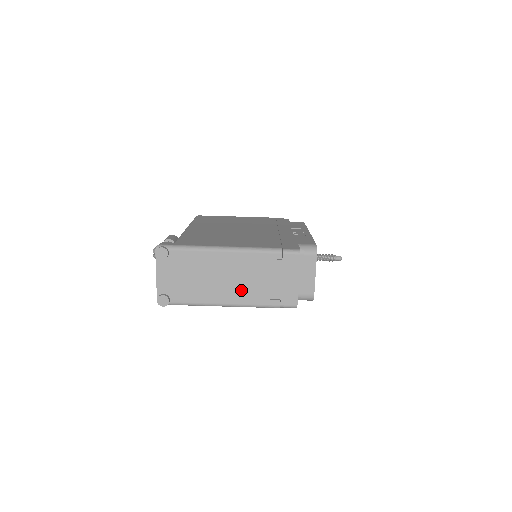
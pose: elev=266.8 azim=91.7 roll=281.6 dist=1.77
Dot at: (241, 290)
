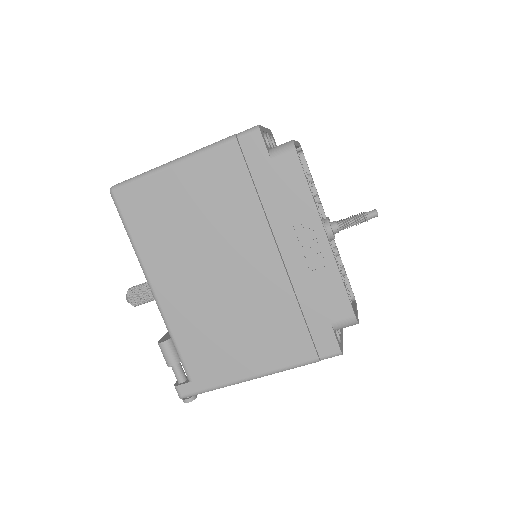
Dot at: occluded
